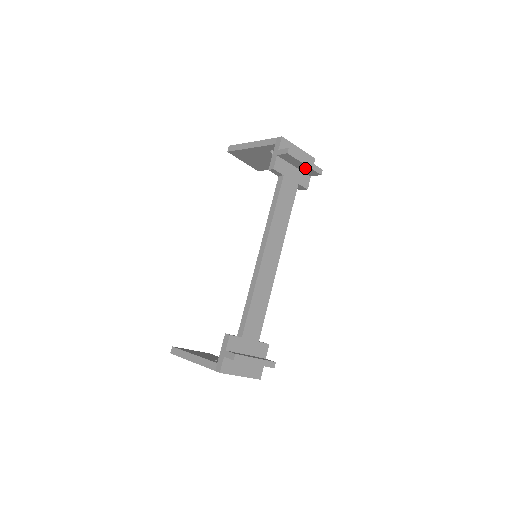
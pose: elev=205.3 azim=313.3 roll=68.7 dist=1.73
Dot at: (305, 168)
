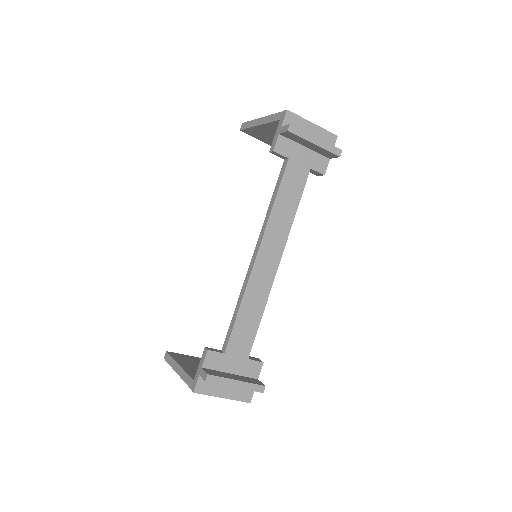
Dot at: (318, 149)
